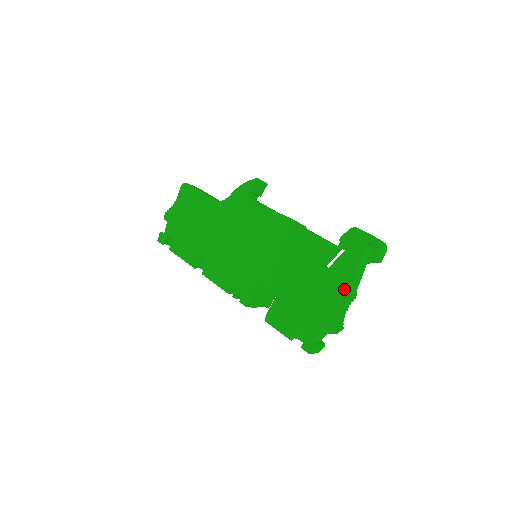
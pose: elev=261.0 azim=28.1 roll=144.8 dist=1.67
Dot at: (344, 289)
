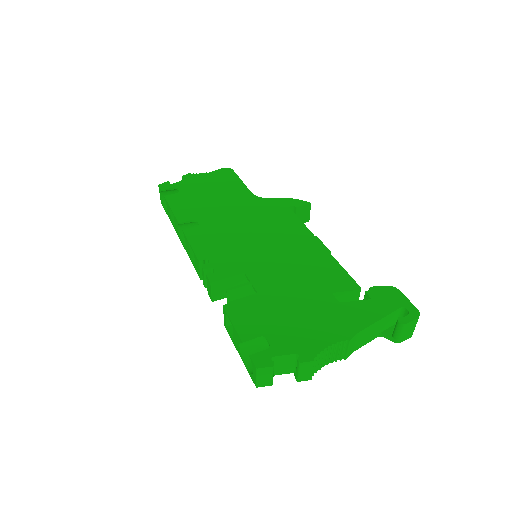
Dot at: (349, 330)
